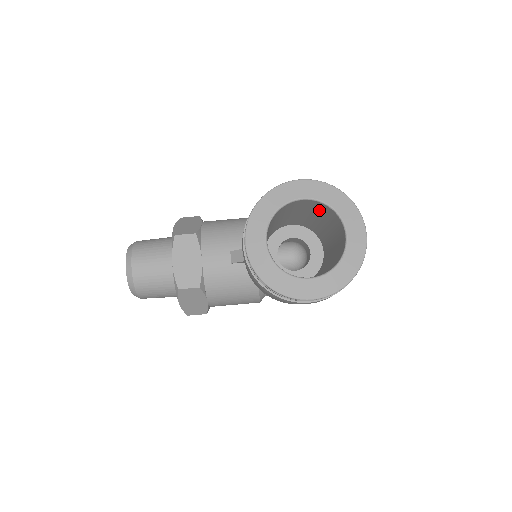
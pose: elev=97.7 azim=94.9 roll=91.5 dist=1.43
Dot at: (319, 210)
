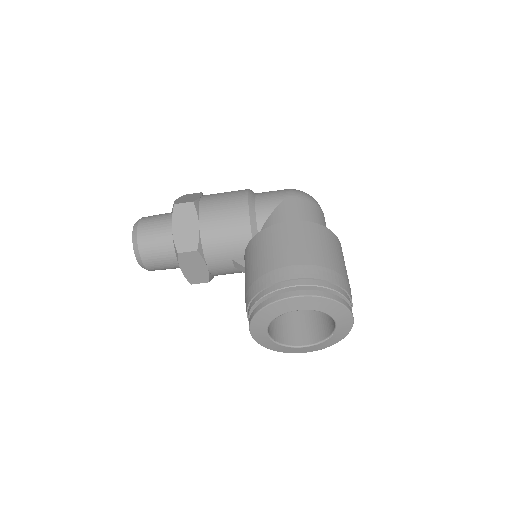
Dot at: occluded
